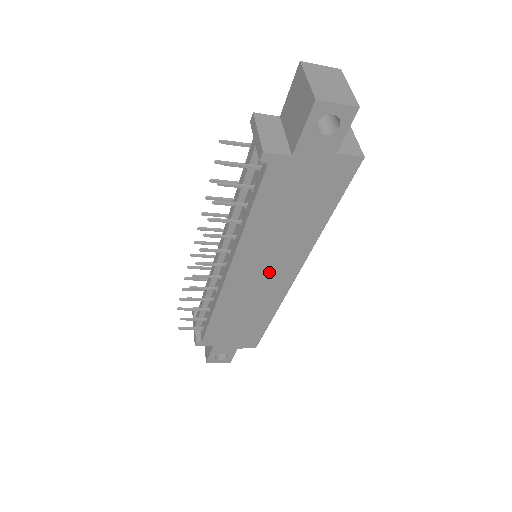
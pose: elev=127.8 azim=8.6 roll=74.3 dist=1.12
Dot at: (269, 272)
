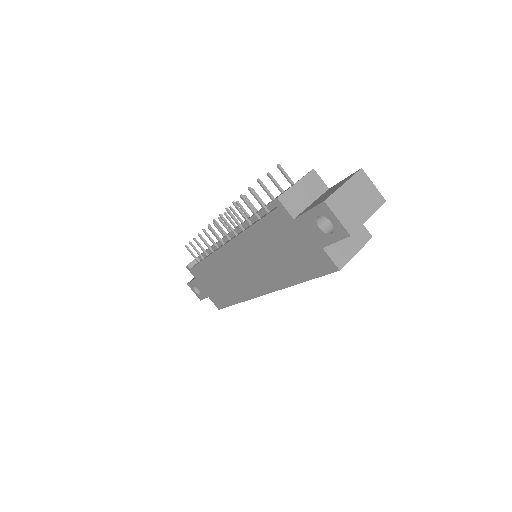
Dot at: (248, 273)
